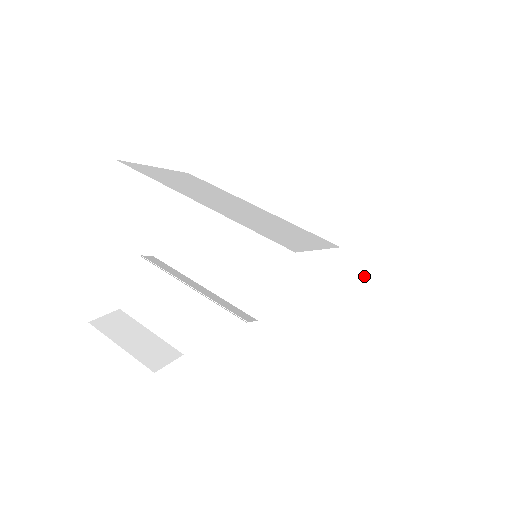
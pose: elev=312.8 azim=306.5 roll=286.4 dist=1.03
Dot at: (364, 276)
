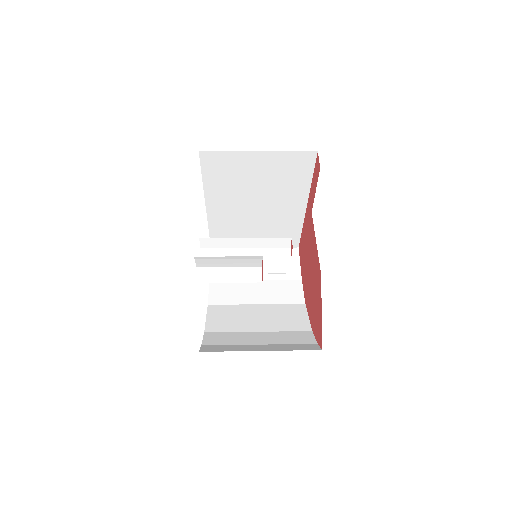
Dot at: (302, 288)
